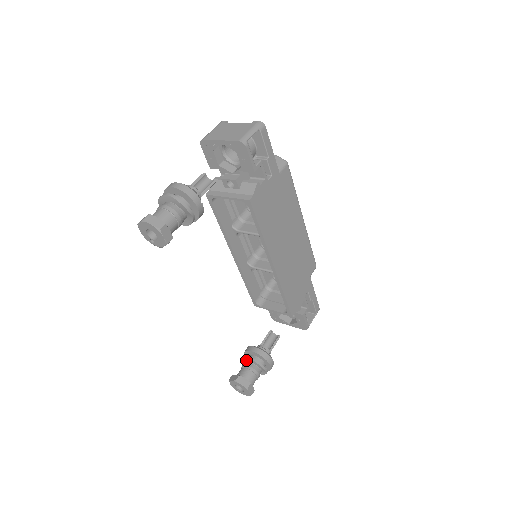
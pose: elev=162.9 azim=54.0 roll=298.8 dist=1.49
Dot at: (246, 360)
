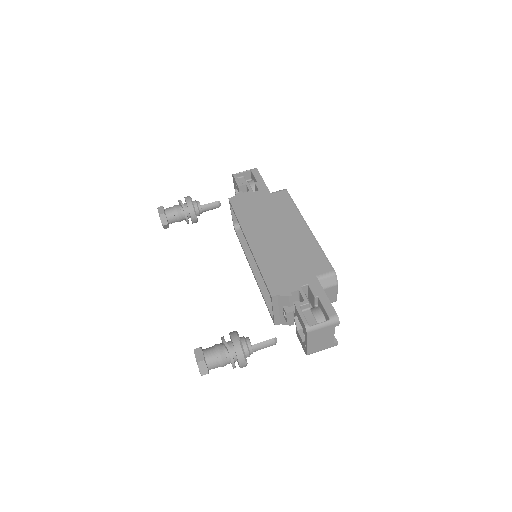
Dot at: occluded
